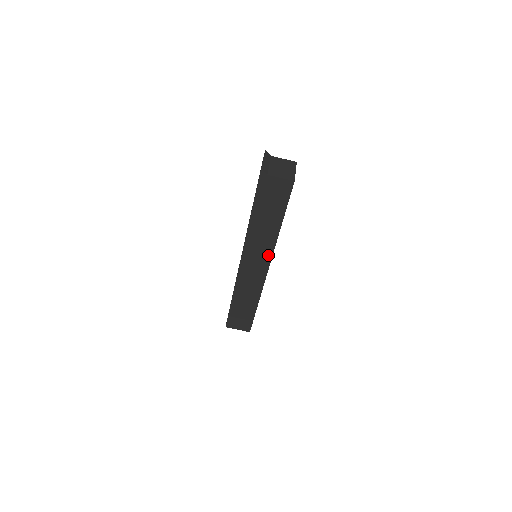
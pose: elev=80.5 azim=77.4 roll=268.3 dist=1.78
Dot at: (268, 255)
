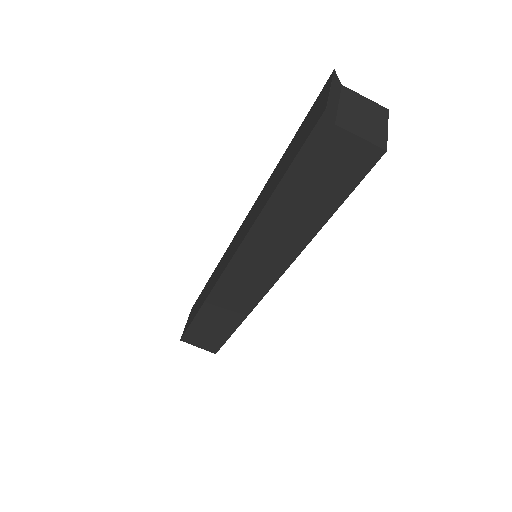
Dot at: (281, 265)
